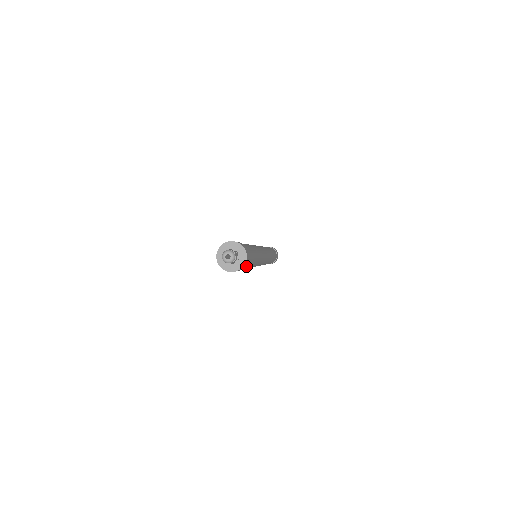
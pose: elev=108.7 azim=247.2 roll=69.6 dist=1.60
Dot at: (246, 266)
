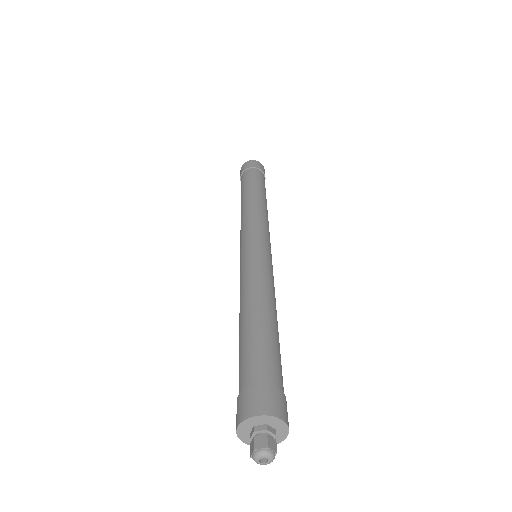
Dot at: occluded
